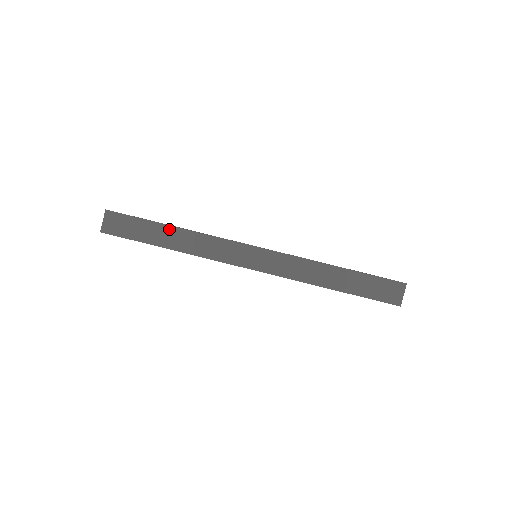
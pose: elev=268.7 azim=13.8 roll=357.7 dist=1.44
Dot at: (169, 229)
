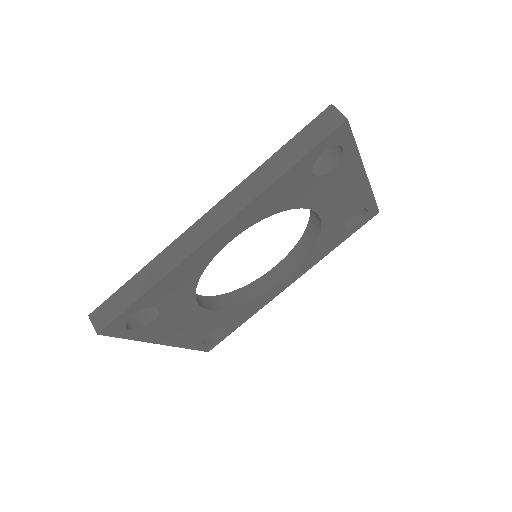
Dot at: (139, 276)
